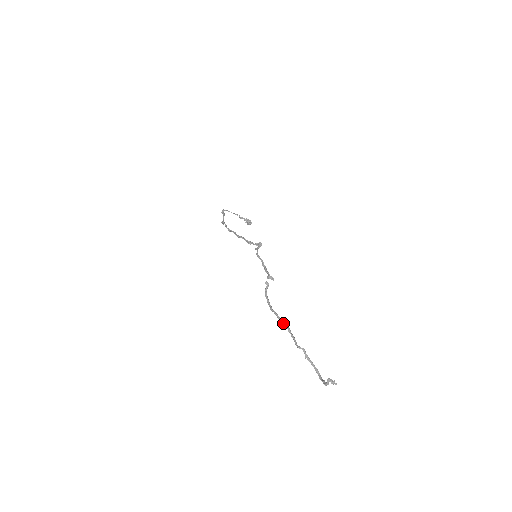
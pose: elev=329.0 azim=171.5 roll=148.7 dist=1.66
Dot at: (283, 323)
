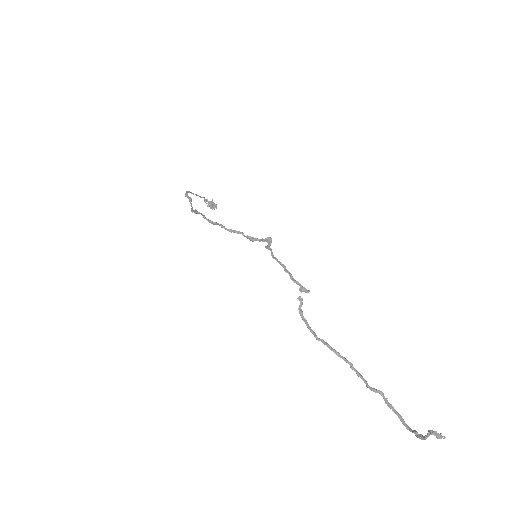
Dot at: (341, 357)
